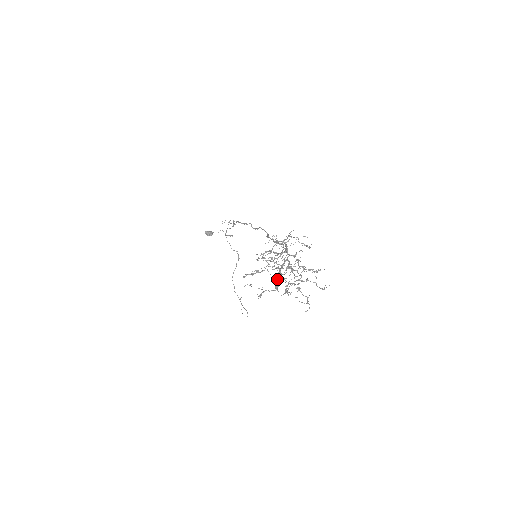
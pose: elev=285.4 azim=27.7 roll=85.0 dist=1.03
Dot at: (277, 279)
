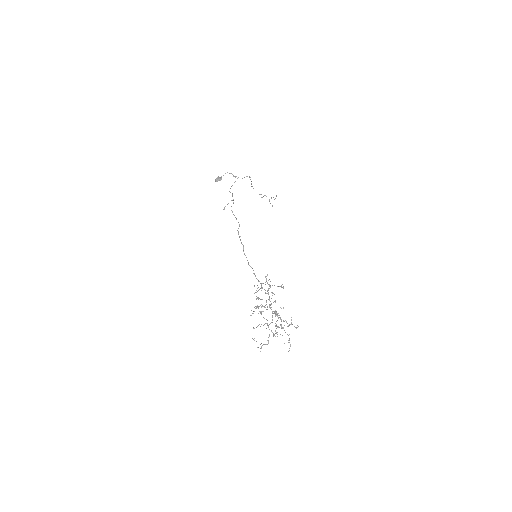
Dot at: occluded
